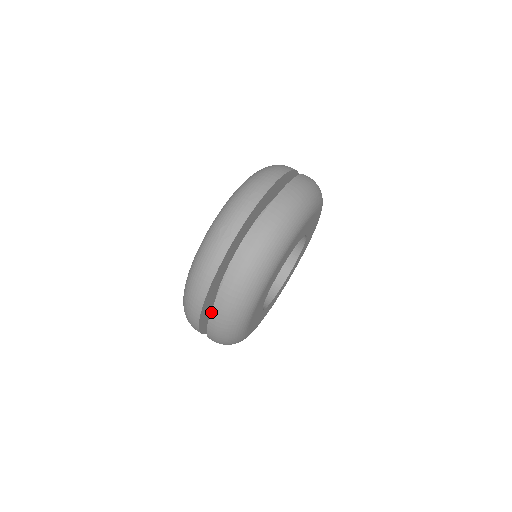
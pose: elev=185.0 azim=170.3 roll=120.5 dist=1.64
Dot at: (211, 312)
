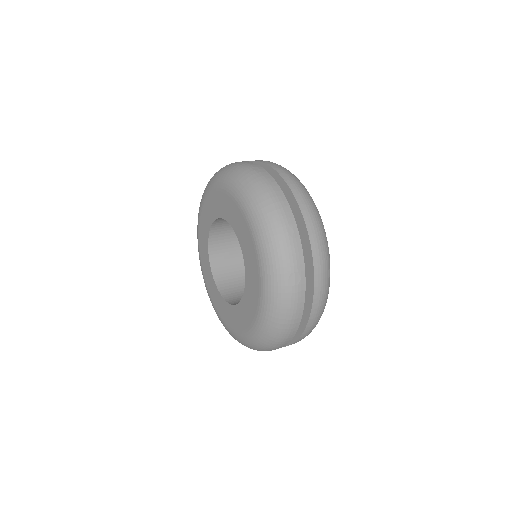
Dot at: (300, 337)
